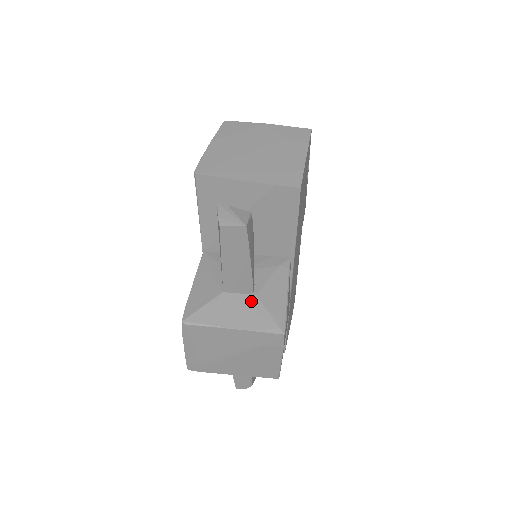
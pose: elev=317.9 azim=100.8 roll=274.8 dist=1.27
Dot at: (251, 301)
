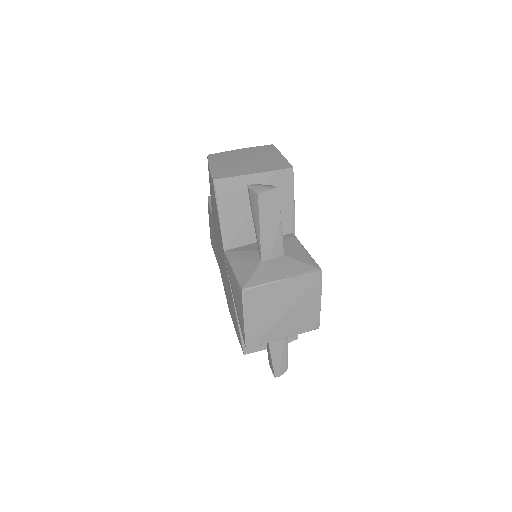
Dot at: (285, 260)
